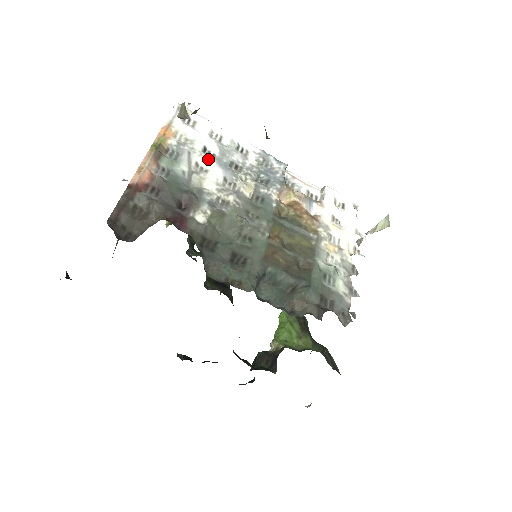
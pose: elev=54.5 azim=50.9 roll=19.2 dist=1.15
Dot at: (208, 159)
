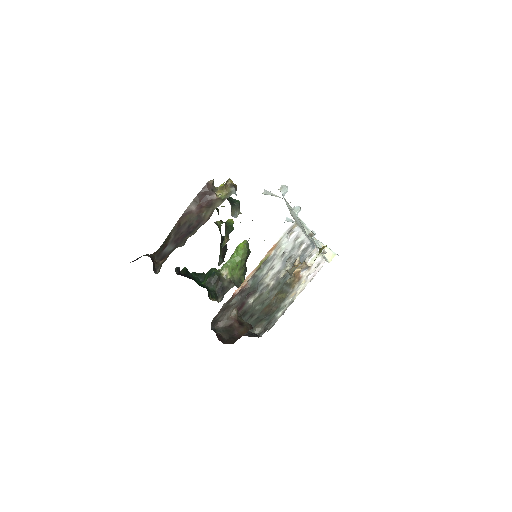
Dot at: (280, 260)
